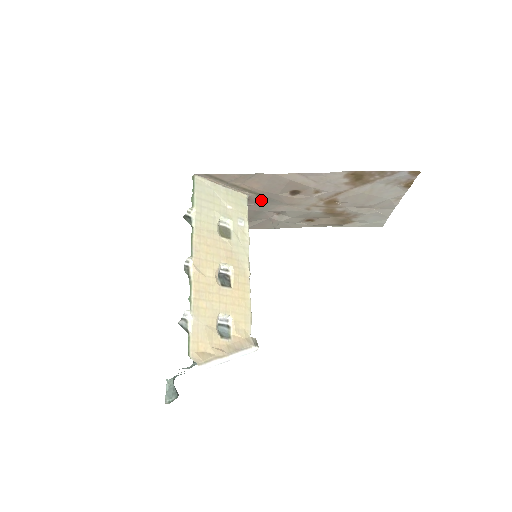
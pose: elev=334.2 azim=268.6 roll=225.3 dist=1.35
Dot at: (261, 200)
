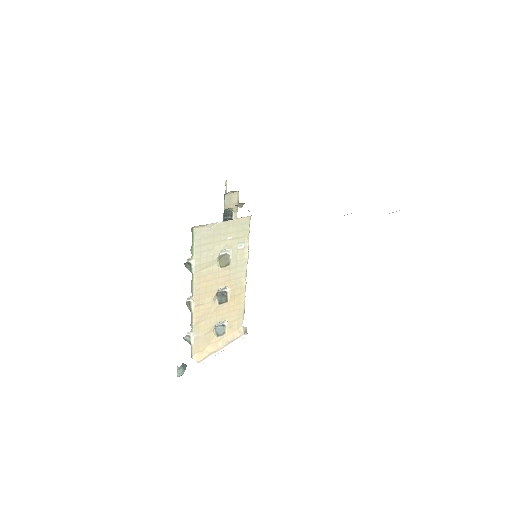
Dot at: occluded
